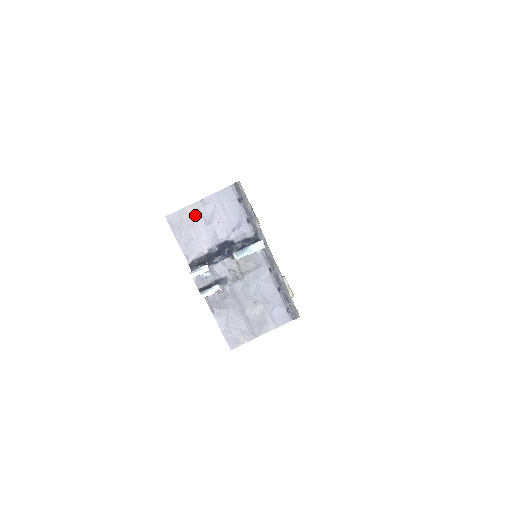
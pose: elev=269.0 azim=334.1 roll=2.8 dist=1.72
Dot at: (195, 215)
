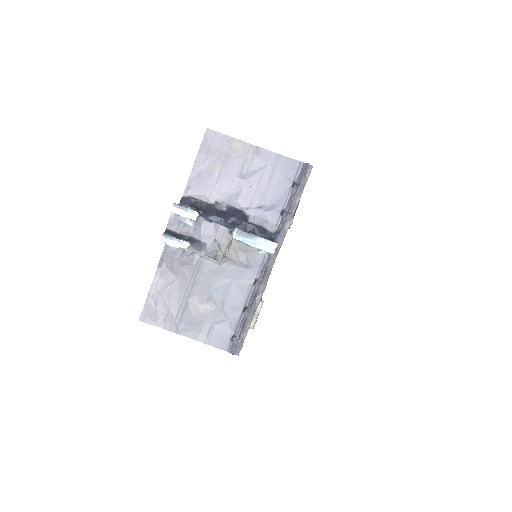
Dot at: (237, 155)
